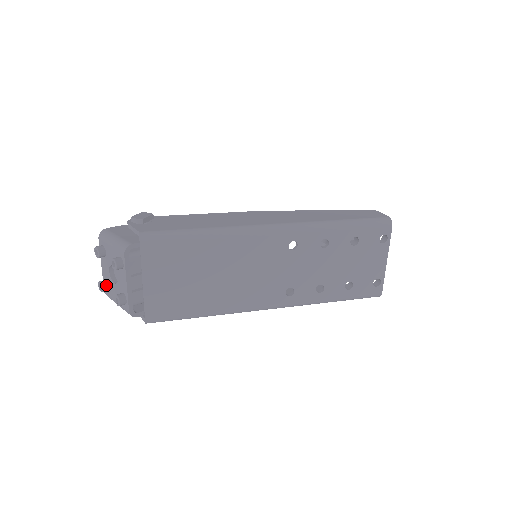
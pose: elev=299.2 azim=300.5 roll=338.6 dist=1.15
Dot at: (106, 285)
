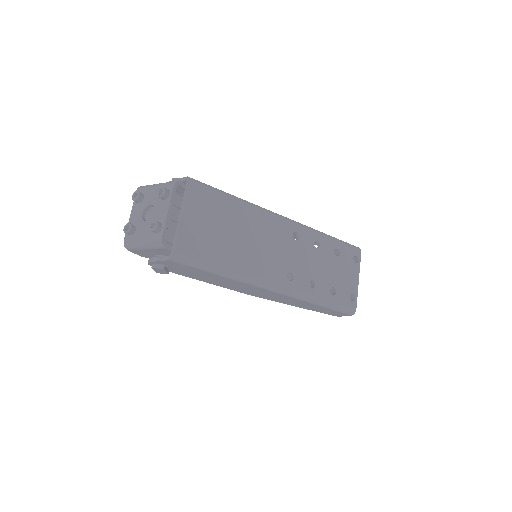
Dot at: (134, 227)
